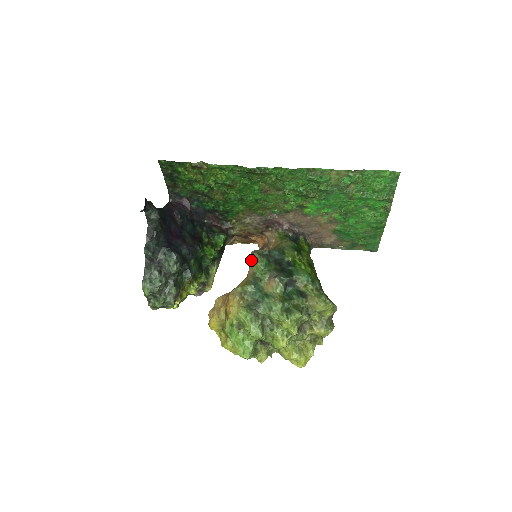
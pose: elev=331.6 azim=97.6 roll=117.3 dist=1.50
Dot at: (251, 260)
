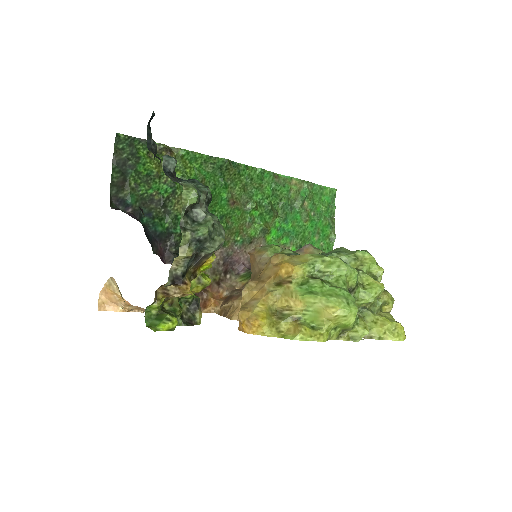
Dot at: (257, 253)
